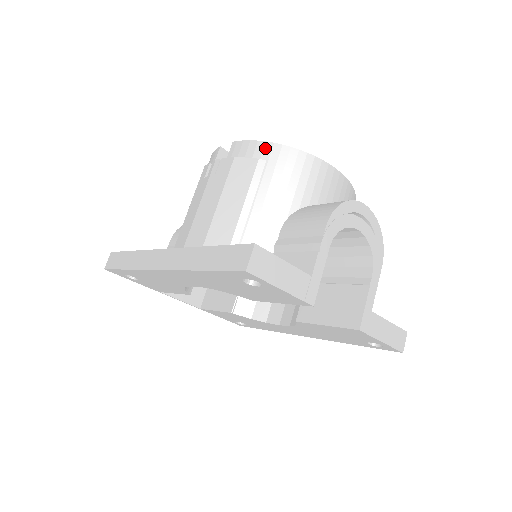
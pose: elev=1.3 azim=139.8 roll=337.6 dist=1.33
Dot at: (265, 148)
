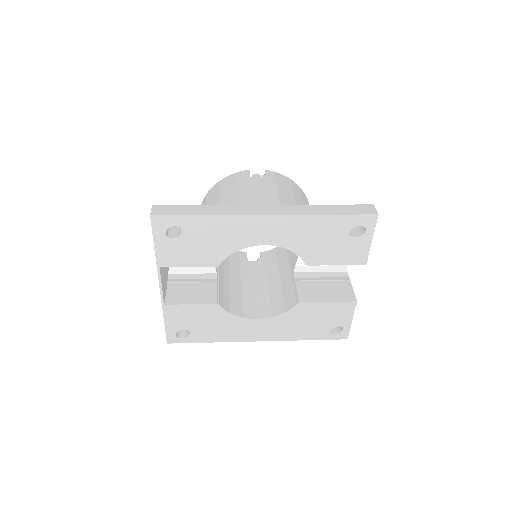
Dot at: (291, 181)
